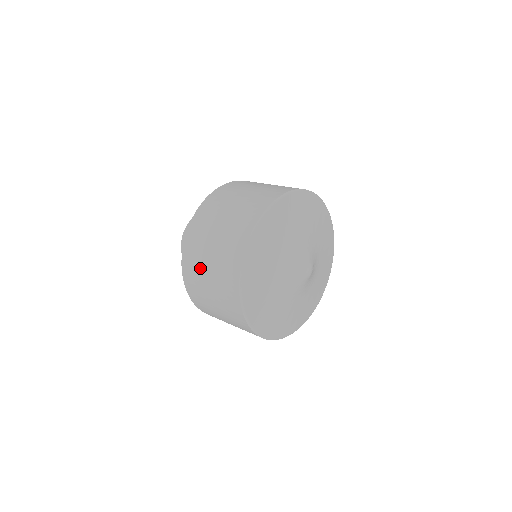
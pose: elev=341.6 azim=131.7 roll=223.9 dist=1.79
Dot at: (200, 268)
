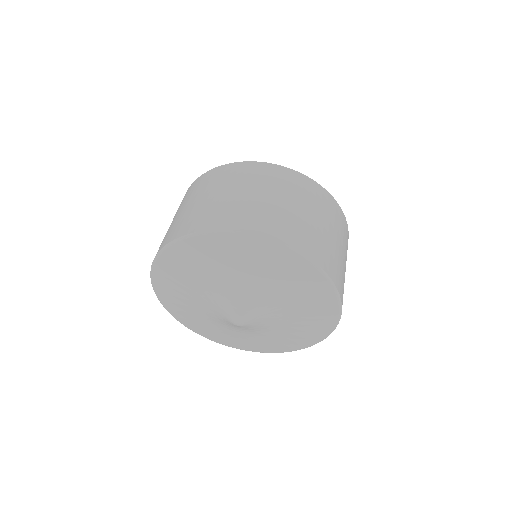
Dot at: occluded
